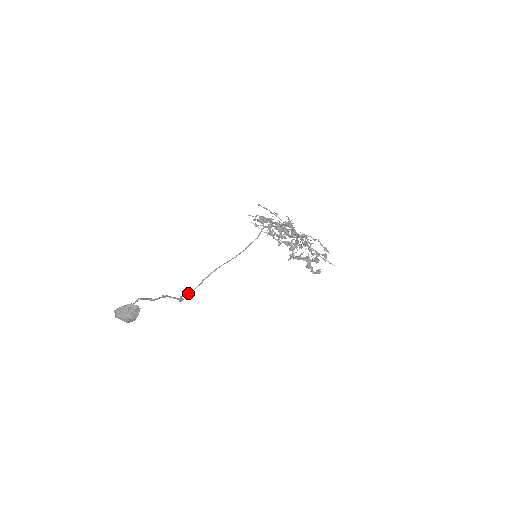
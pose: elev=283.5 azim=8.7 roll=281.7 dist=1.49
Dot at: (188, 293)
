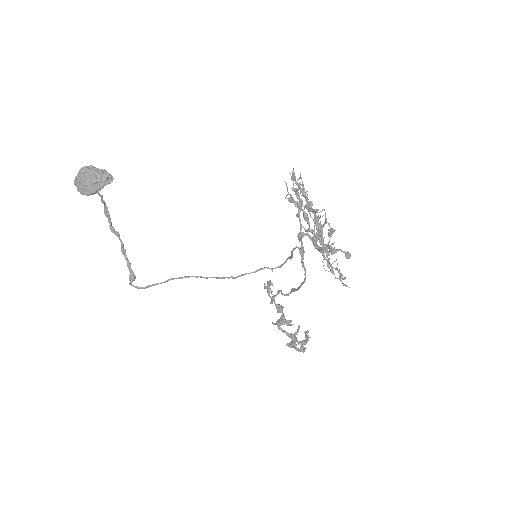
Dot at: (141, 287)
